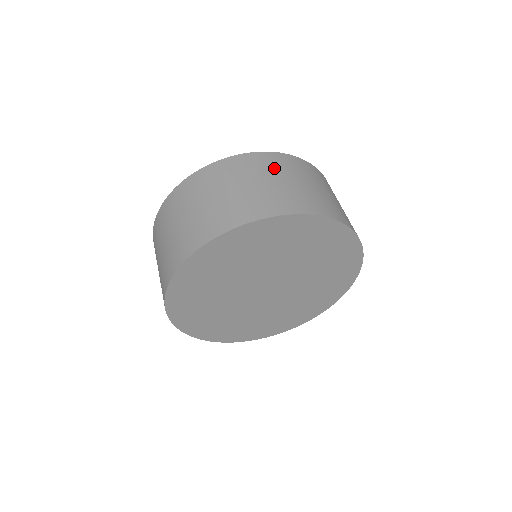
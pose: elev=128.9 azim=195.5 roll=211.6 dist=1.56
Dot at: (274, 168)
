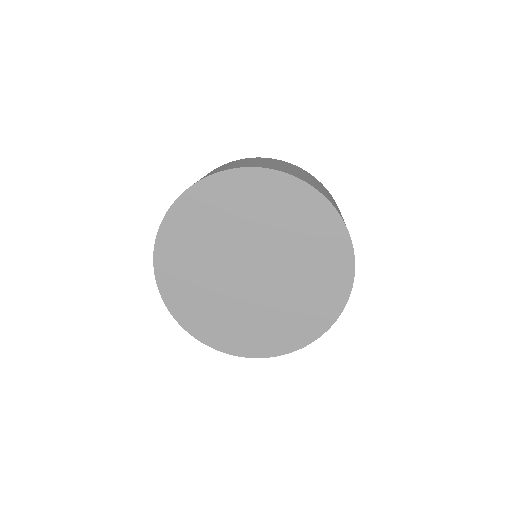
Dot at: (302, 171)
